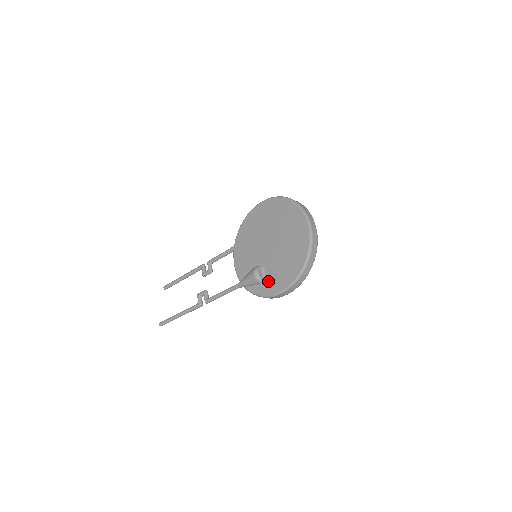
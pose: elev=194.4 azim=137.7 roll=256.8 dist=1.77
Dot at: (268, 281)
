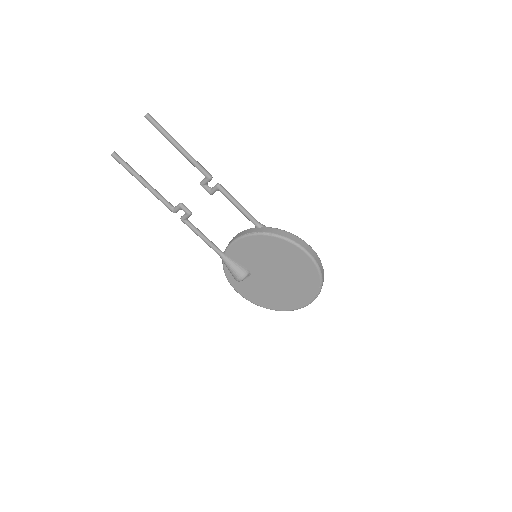
Dot at: (242, 283)
